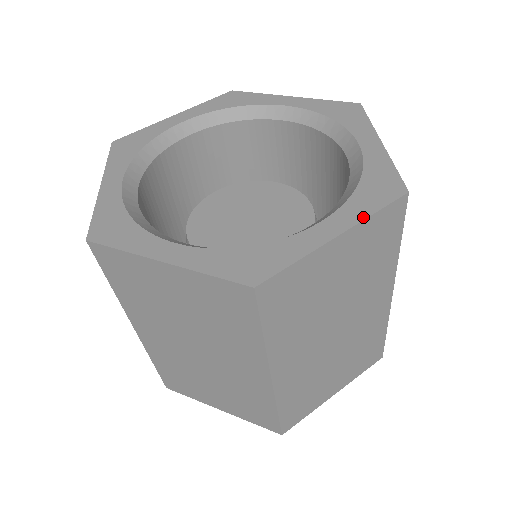
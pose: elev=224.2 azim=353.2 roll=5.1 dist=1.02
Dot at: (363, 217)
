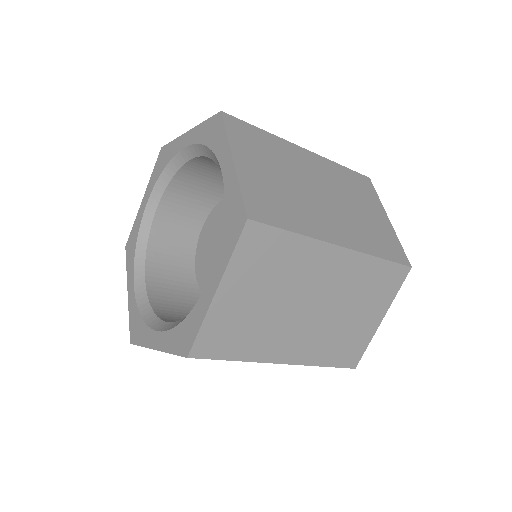
Dot at: (166, 350)
